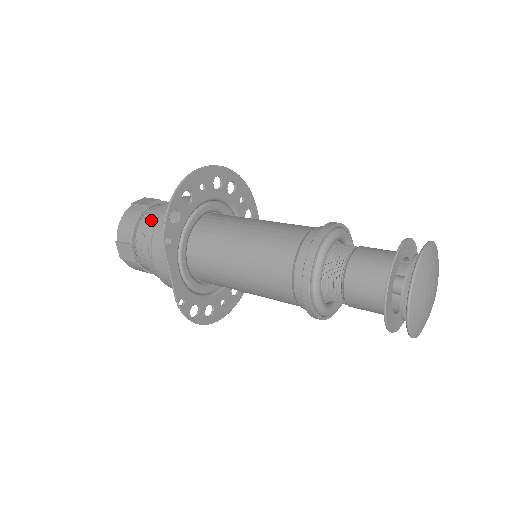
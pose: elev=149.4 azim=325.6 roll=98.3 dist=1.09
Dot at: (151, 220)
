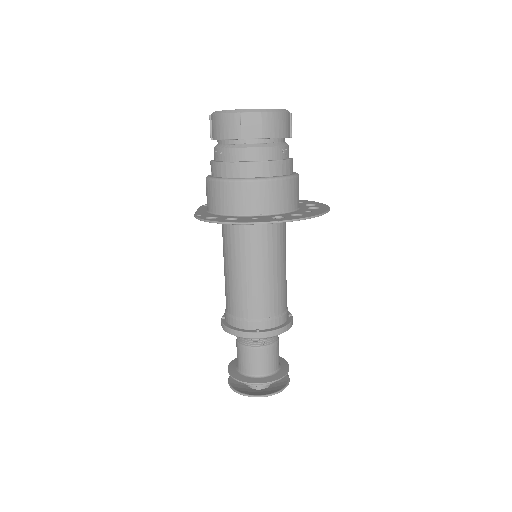
Dot at: (225, 165)
